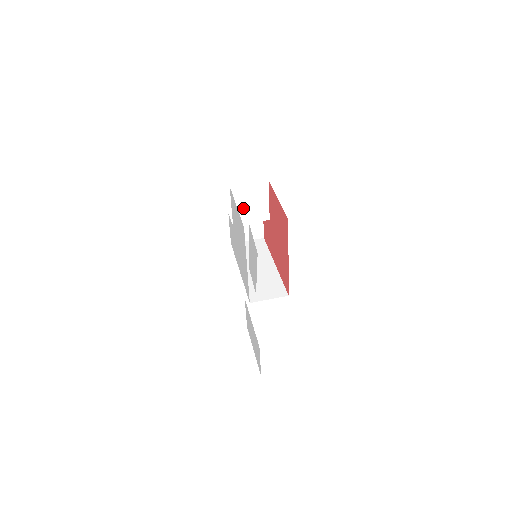
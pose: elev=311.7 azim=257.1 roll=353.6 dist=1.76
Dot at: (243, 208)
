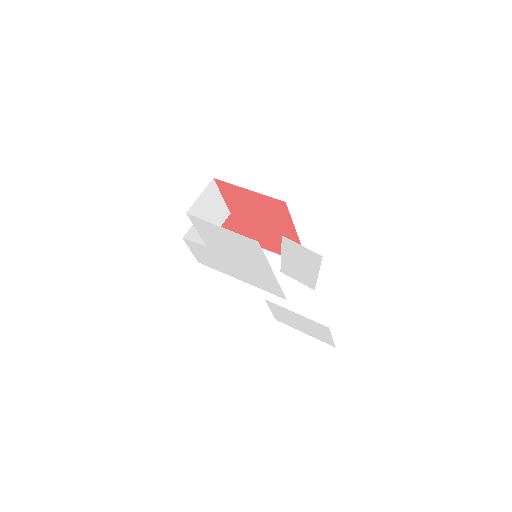
Dot at: occluded
